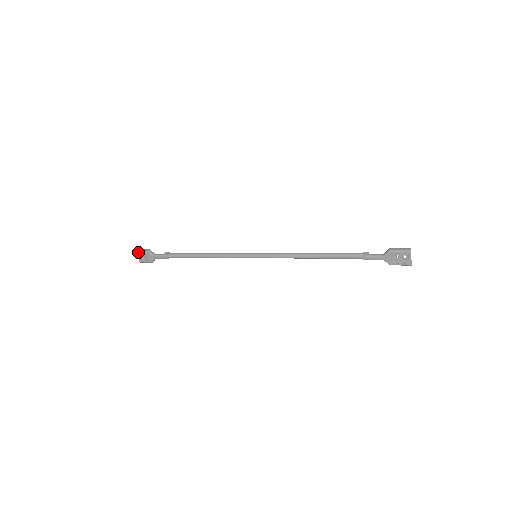
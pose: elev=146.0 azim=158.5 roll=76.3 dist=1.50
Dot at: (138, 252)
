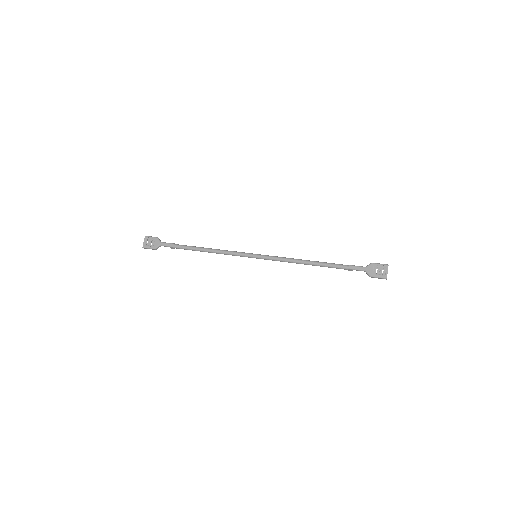
Dot at: (147, 237)
